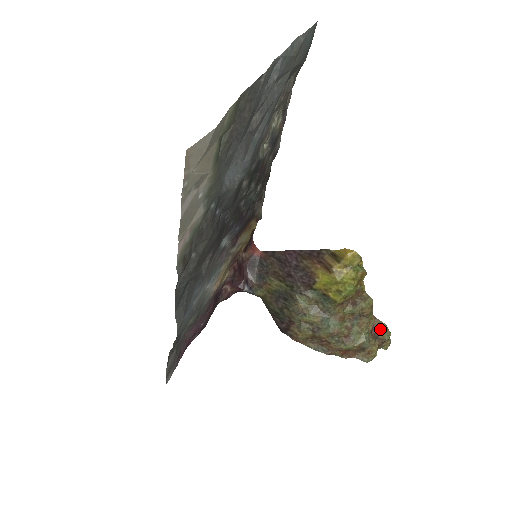
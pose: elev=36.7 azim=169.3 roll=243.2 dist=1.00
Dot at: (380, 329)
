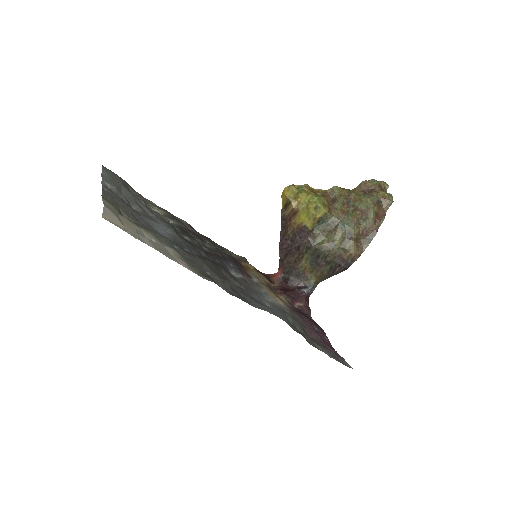
Dot at: (366, 186)
